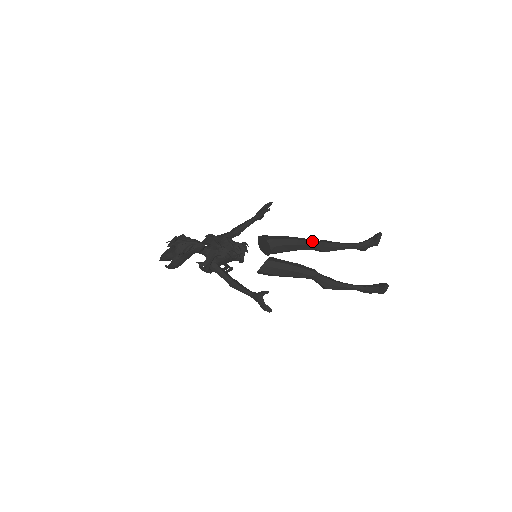
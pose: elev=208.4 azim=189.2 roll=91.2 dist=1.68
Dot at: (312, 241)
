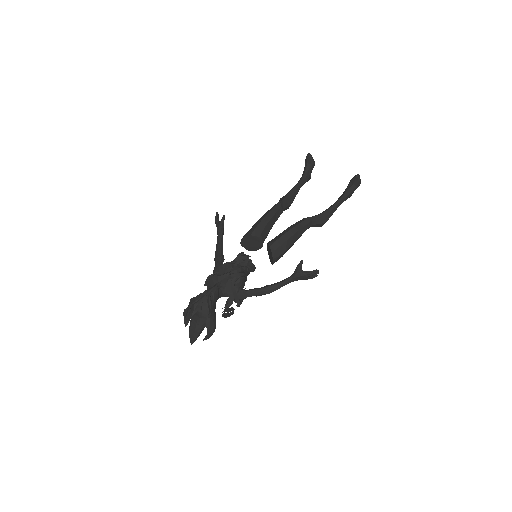
Dot at: (277, 205)
